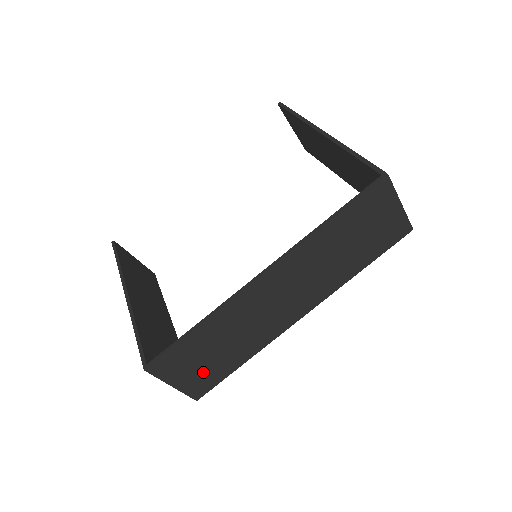
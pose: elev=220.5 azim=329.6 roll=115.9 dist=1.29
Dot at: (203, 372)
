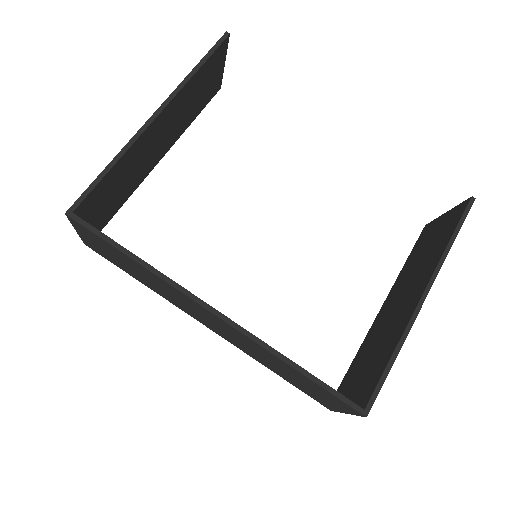
Dot at: (107, 254)
